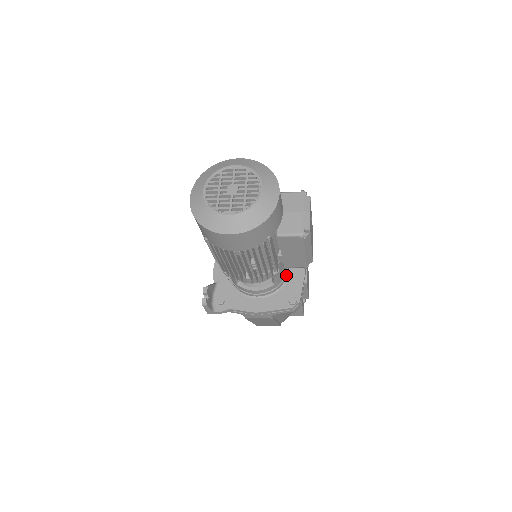
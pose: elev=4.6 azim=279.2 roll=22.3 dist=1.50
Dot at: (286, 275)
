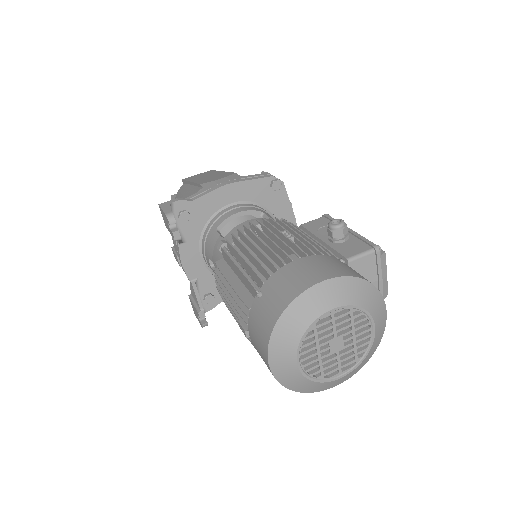
Dot at: occluded
